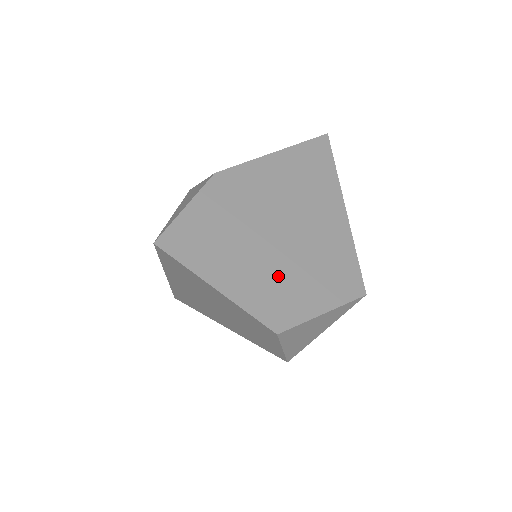
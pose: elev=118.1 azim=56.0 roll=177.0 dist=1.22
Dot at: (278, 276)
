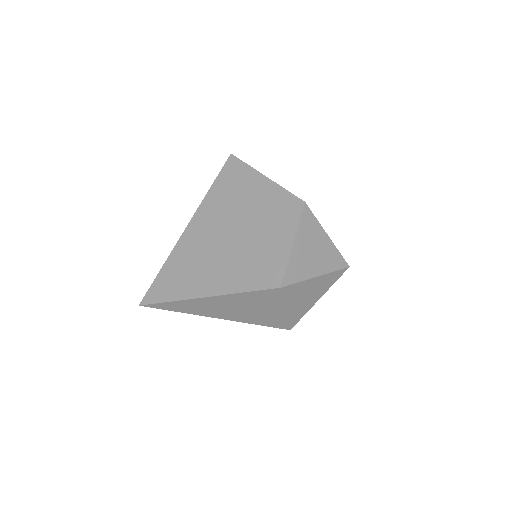
Dot at: occluded
